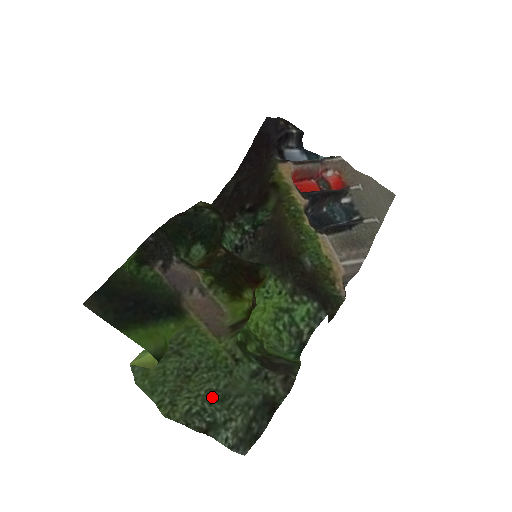
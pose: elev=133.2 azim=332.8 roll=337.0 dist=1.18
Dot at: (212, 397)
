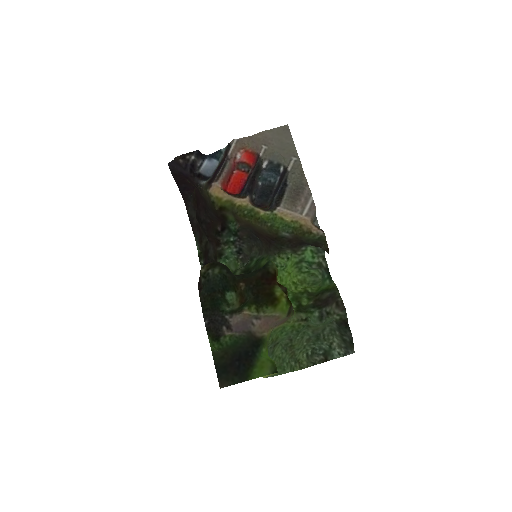
Dot at: (312, 341)
